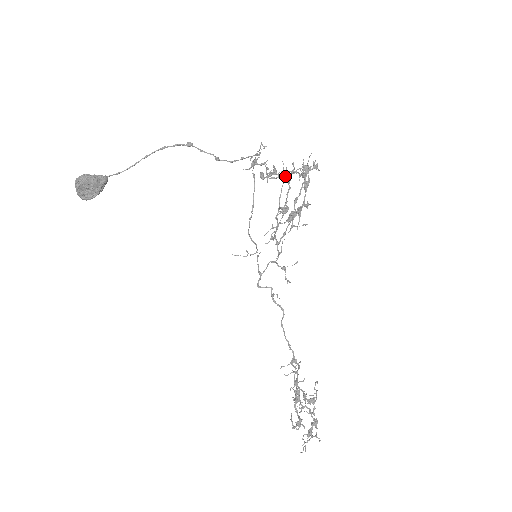
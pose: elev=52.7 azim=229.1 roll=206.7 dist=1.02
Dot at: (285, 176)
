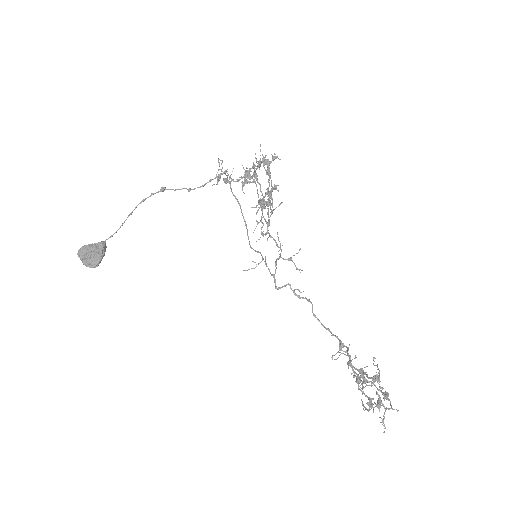
Dot at: (248, 174)
